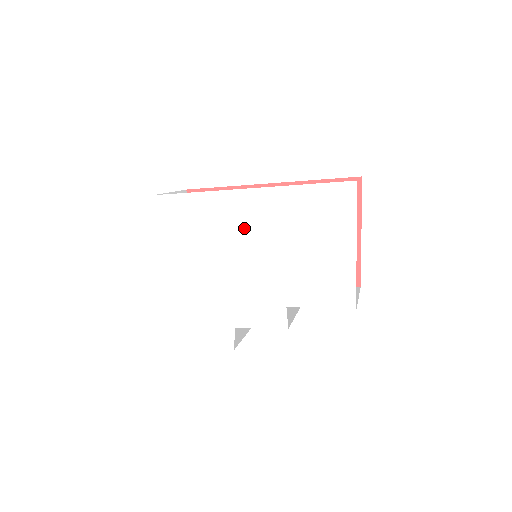
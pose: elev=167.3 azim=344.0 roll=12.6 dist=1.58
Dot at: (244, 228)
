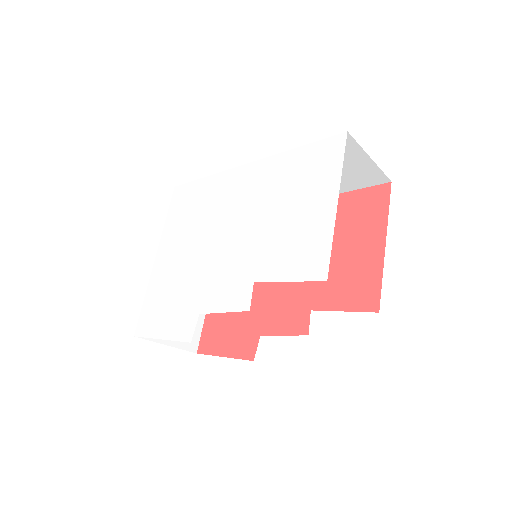
Dot at: (235, 201)
